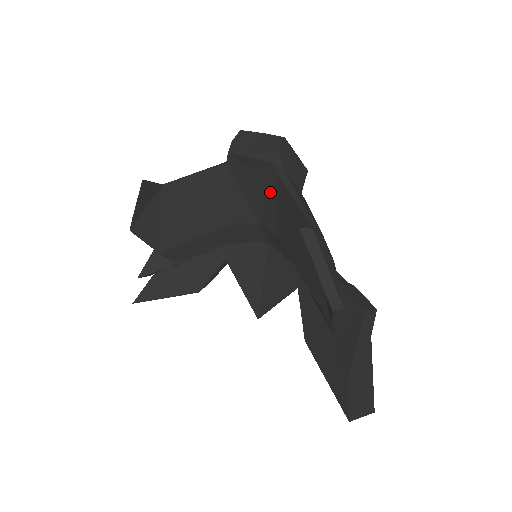
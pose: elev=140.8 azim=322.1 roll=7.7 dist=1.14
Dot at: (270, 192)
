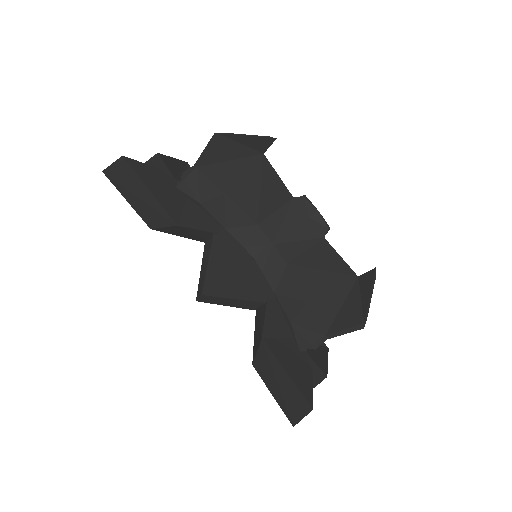
Dot at: (307, 238)
